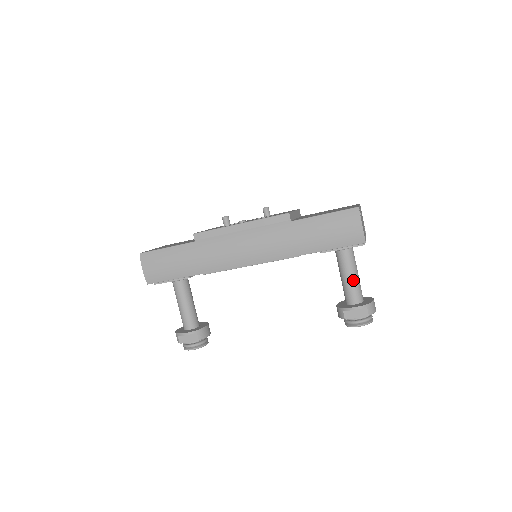
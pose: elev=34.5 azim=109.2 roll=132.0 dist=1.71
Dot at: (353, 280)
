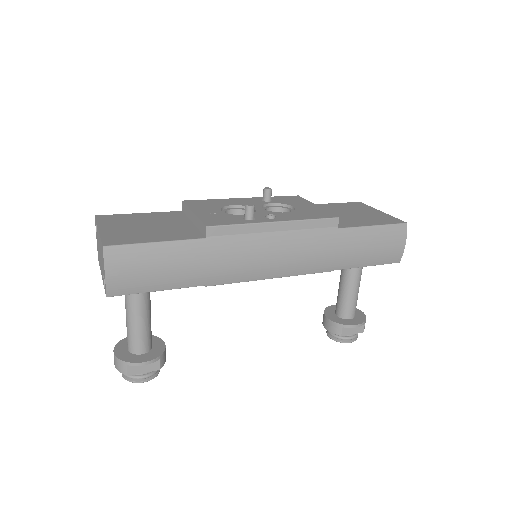
Dot at: (357, 294)
